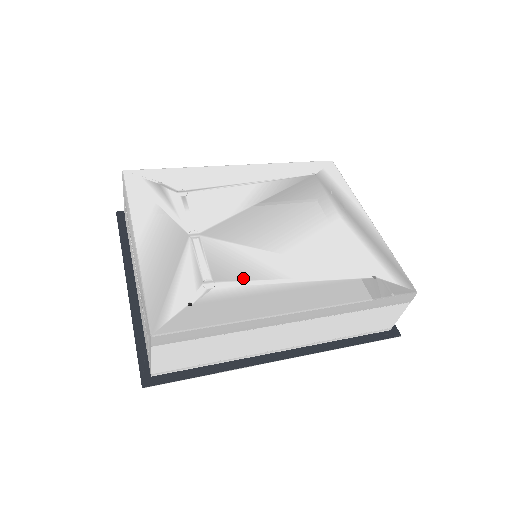
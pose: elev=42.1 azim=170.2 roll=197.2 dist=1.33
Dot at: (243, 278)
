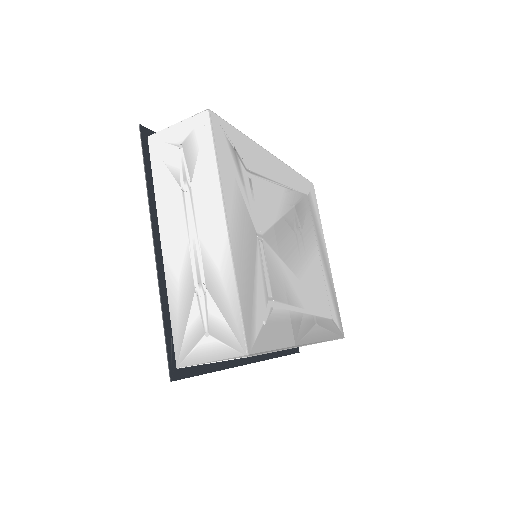
Dot at: (286, 301)
